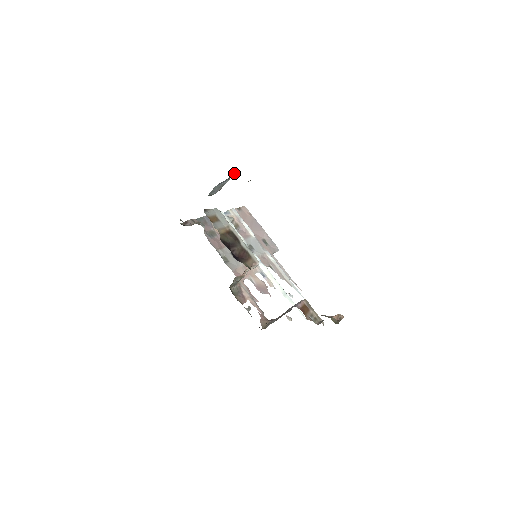
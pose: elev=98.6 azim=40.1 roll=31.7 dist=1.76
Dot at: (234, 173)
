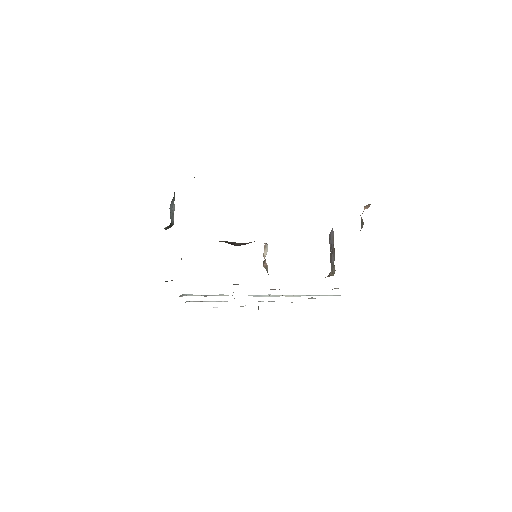
Dot at: occluded
